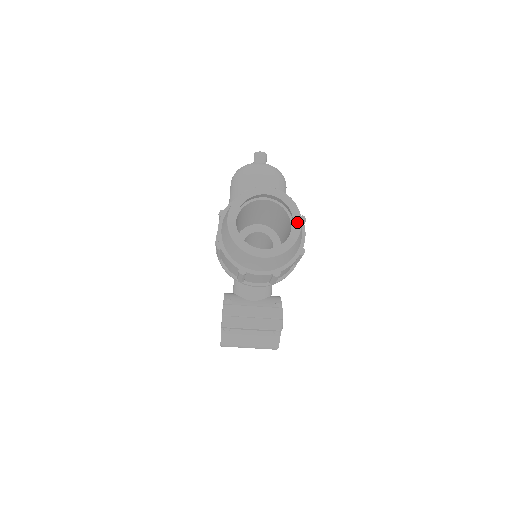
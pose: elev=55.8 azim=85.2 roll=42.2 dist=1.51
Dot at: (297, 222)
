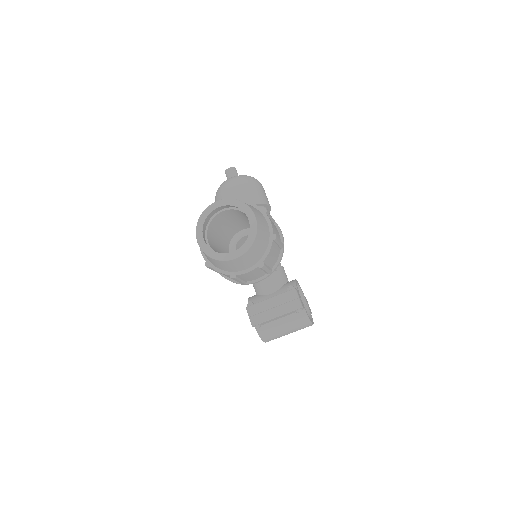
Dot at: (251, 217)
